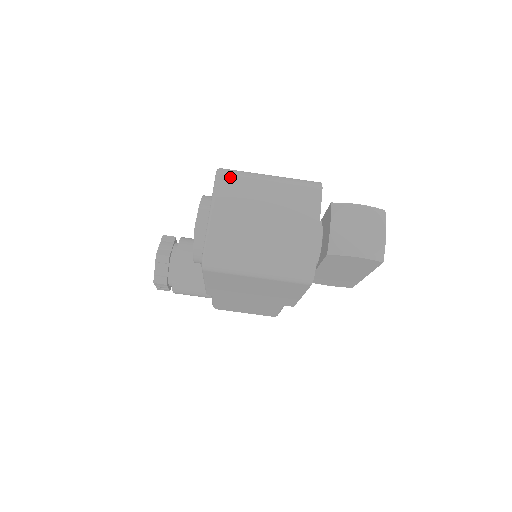
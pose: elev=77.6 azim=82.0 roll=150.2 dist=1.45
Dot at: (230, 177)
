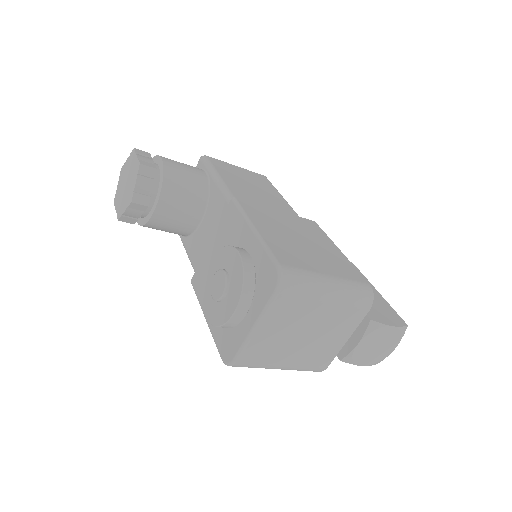
Dot at: (291, 295)
